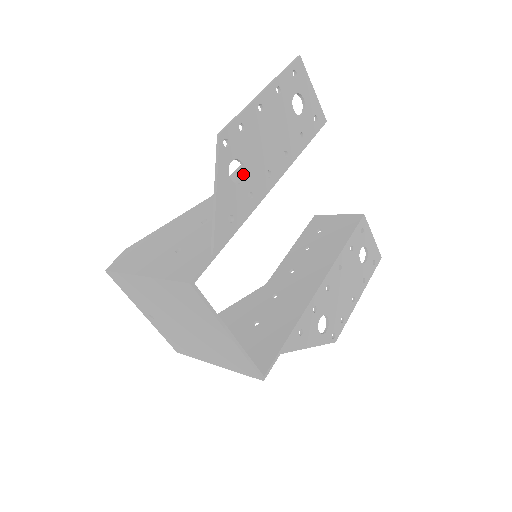
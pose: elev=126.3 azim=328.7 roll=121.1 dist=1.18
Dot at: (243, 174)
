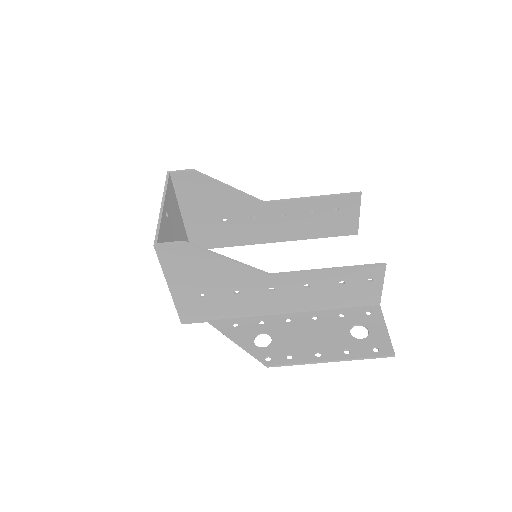
Dot at: (268, 334)
